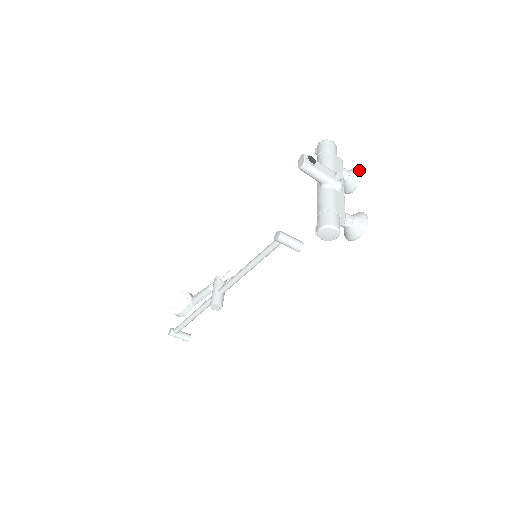
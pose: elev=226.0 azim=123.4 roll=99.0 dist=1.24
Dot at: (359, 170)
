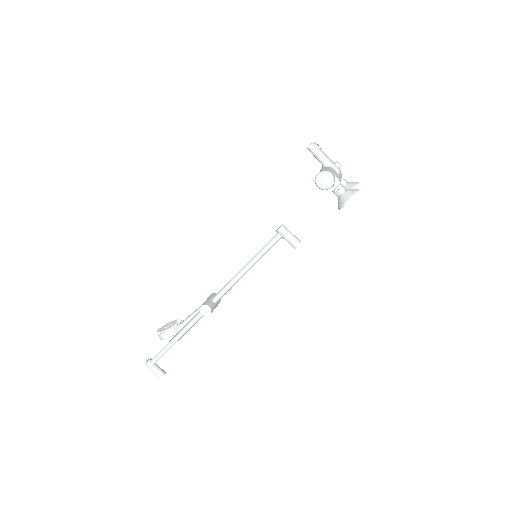
Dot at: (355, 182)
